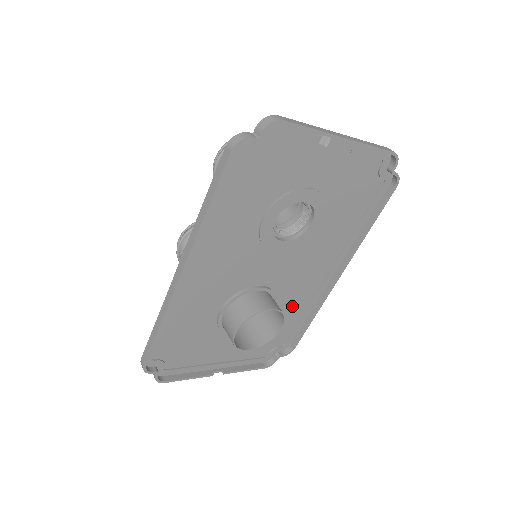
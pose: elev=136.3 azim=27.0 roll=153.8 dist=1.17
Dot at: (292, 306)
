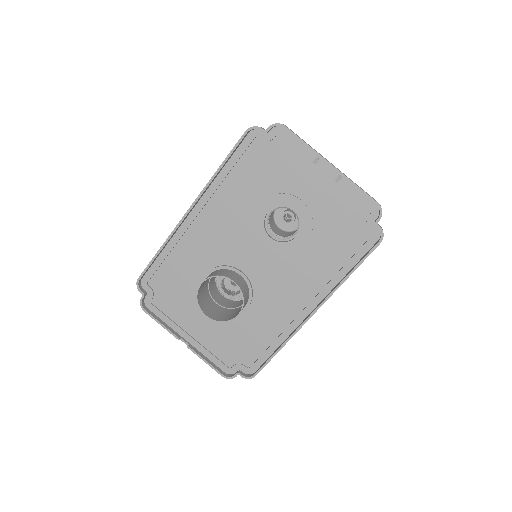
Dot at: (266, 321)
